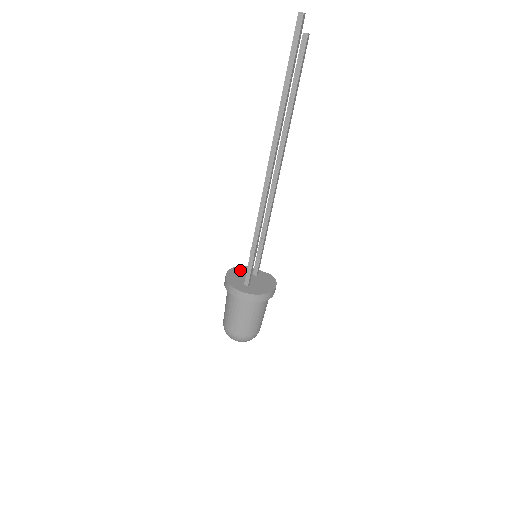
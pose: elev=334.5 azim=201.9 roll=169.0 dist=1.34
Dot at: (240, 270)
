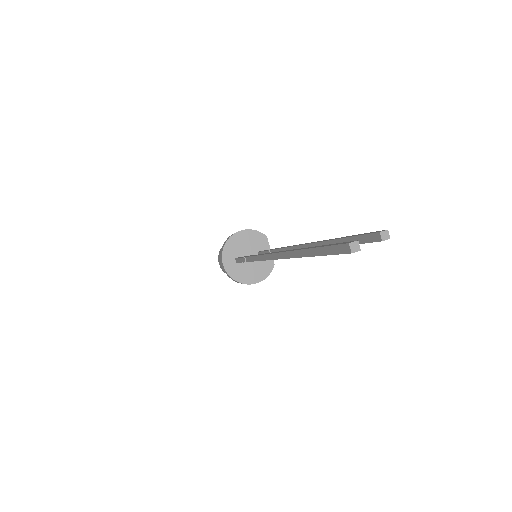
Dot at: (253, 238)
